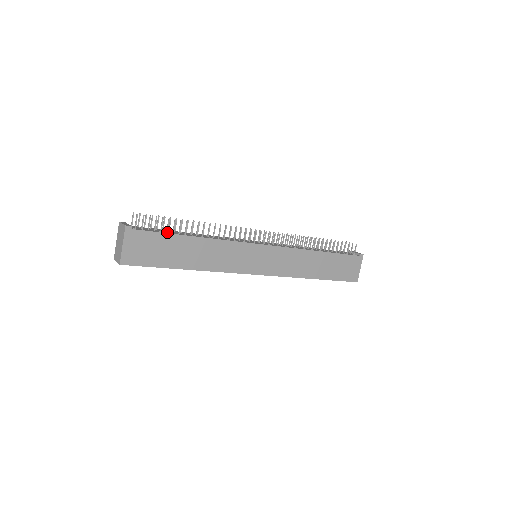
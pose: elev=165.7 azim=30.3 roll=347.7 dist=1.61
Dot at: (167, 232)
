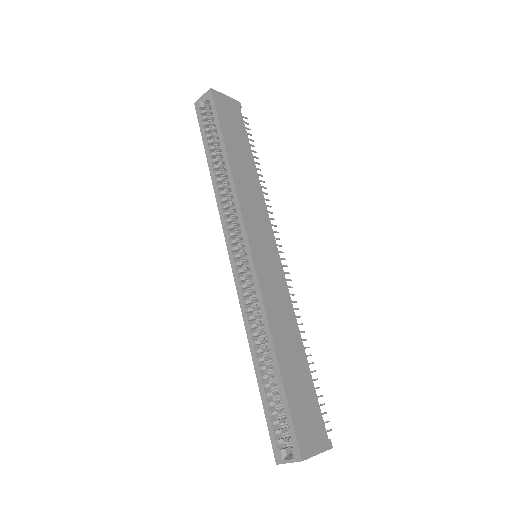
Dot at: occluded
